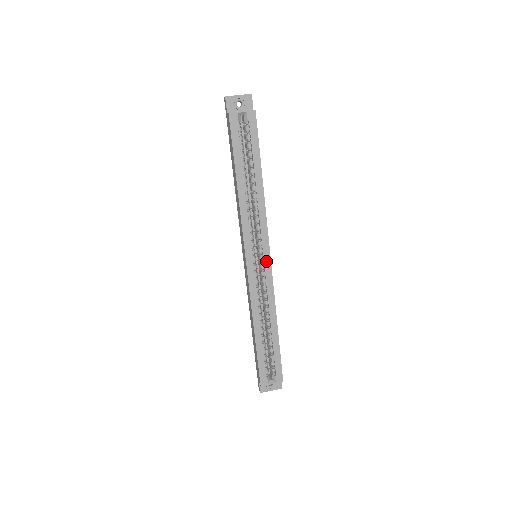
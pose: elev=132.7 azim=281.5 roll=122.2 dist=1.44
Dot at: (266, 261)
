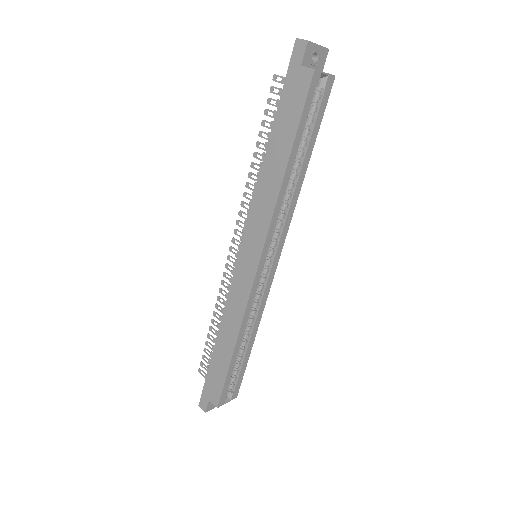
Dot at: (274, 265)
